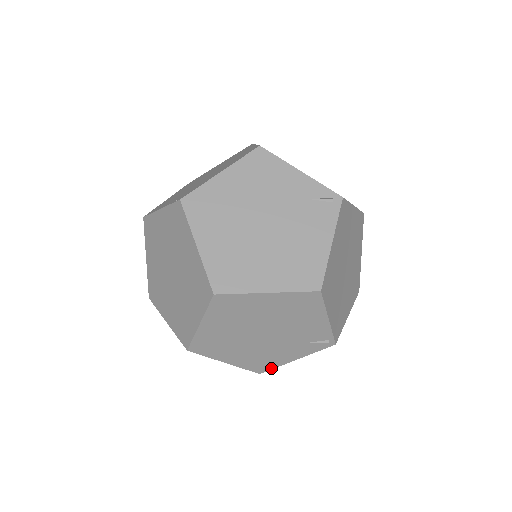
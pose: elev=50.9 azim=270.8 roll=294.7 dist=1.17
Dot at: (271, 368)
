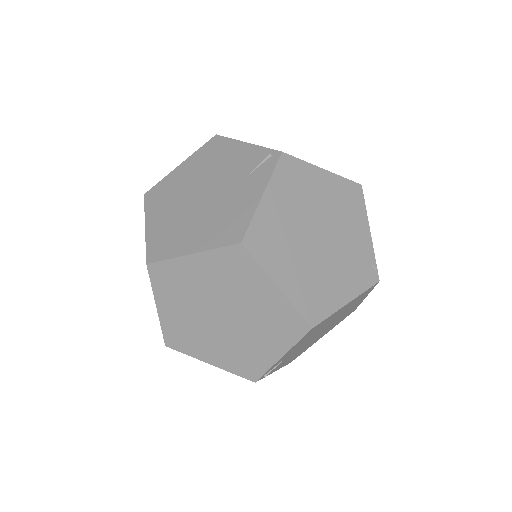
Dot at: (247, 226)
